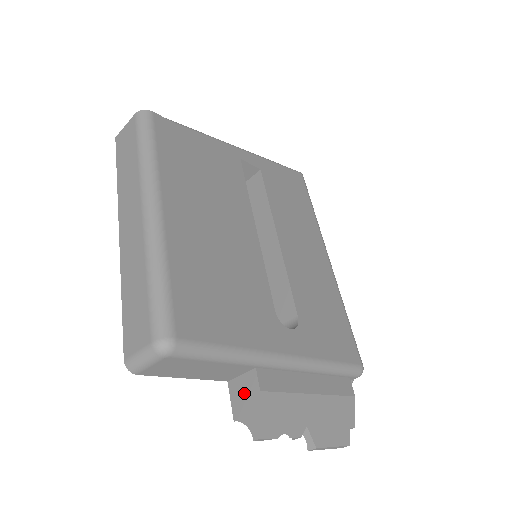
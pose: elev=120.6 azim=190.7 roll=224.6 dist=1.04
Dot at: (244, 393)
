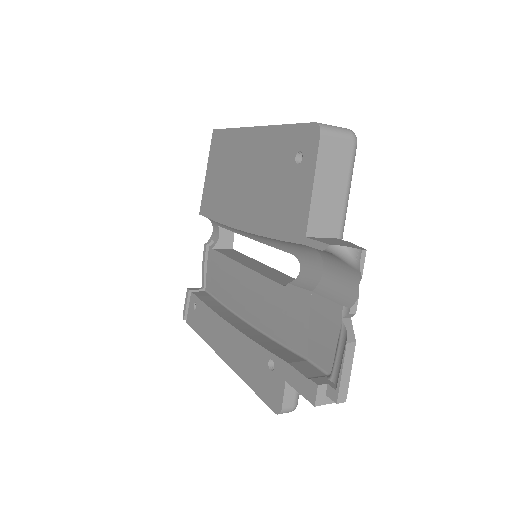
Dot at: (332, 241)
